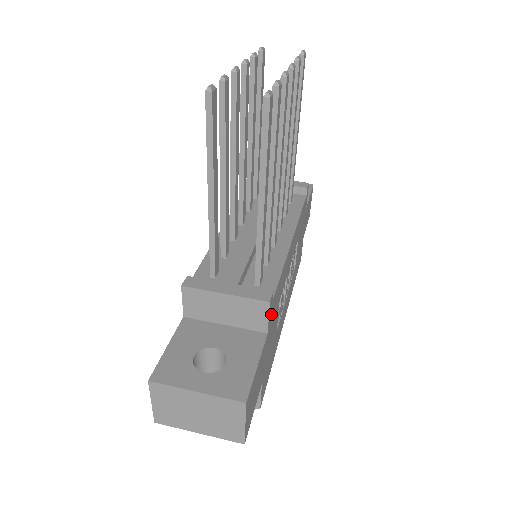
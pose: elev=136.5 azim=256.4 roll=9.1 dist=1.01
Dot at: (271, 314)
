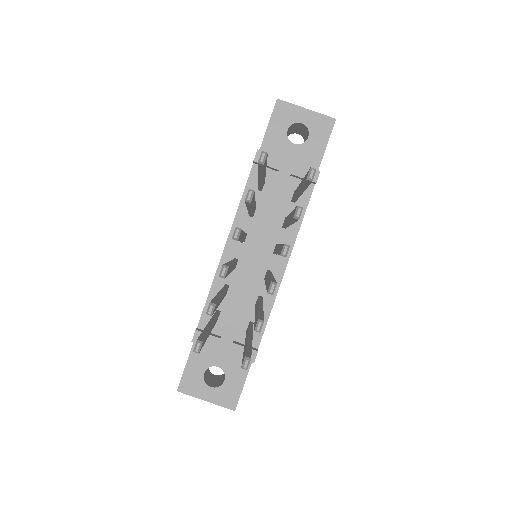
Dot at: occluded
